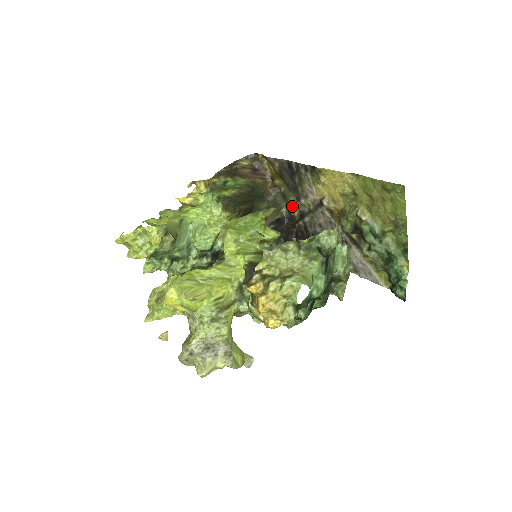
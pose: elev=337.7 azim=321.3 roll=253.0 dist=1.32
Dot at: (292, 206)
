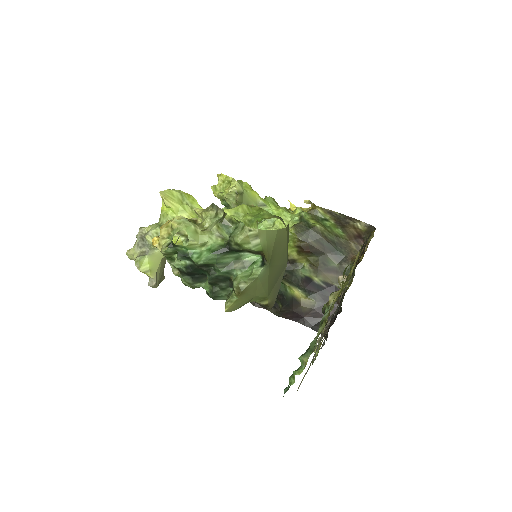
Dot at: (350, 284)
